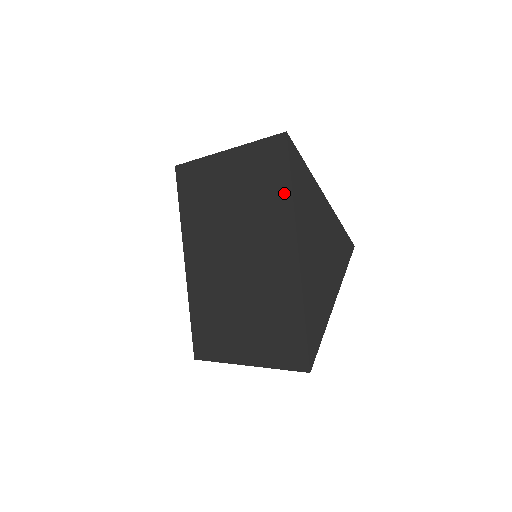
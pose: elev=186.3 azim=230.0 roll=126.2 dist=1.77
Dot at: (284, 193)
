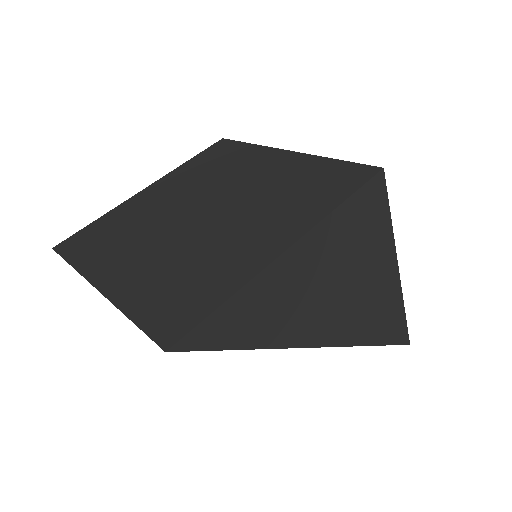
Dot at: occluded
